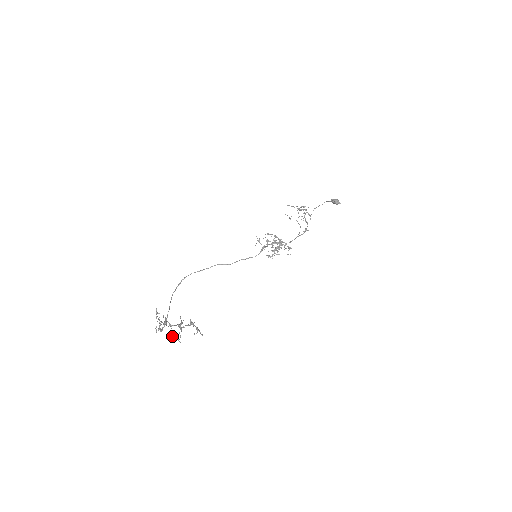
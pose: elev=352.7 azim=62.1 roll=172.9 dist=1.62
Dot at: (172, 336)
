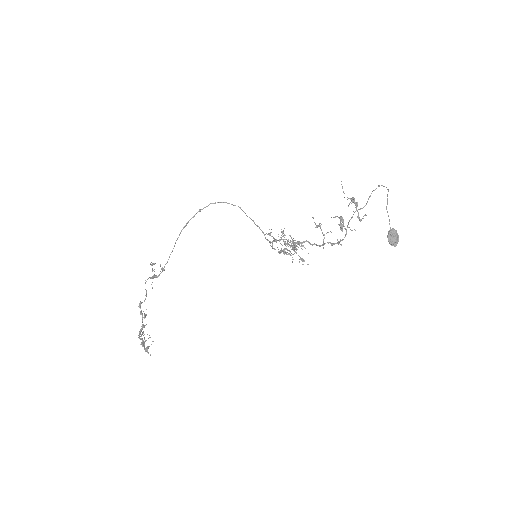
Dot at: occluded
